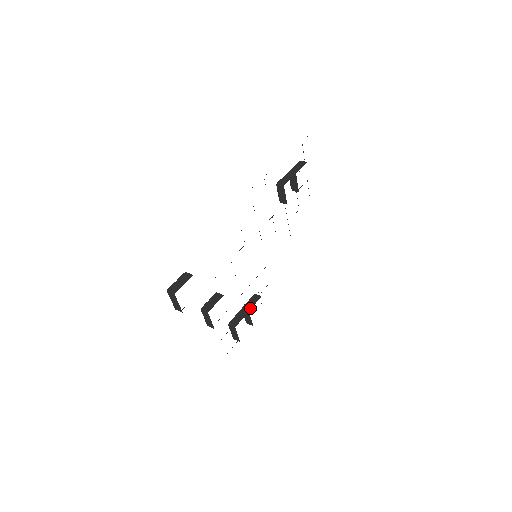
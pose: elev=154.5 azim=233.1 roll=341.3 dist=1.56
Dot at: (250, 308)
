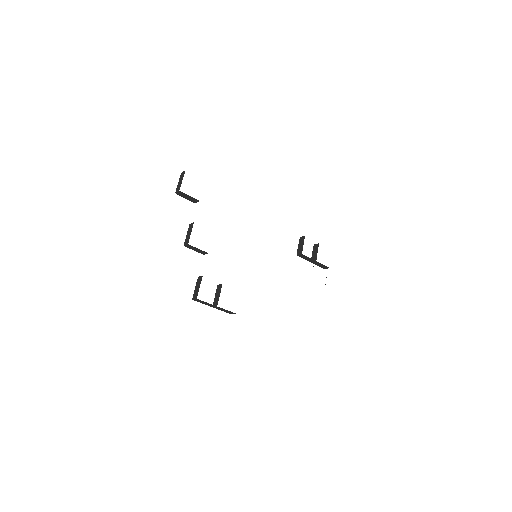
Dot at: occluded
